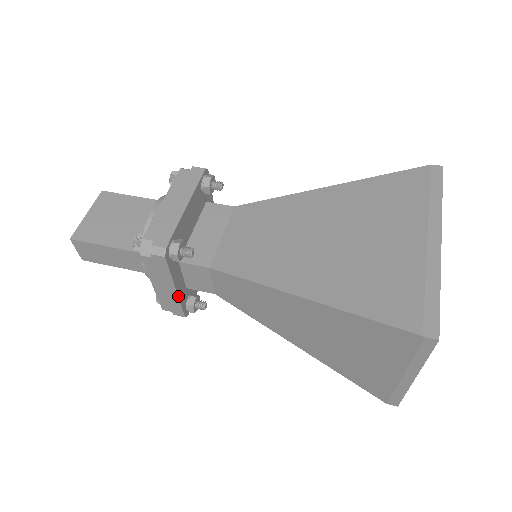
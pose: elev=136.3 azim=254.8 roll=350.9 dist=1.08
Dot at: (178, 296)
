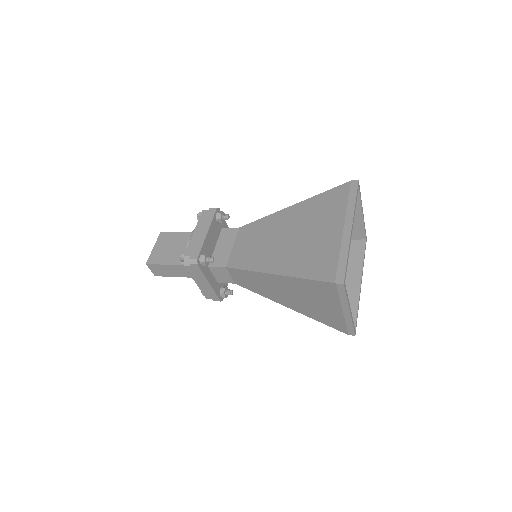
Dot at: (212, 288)
